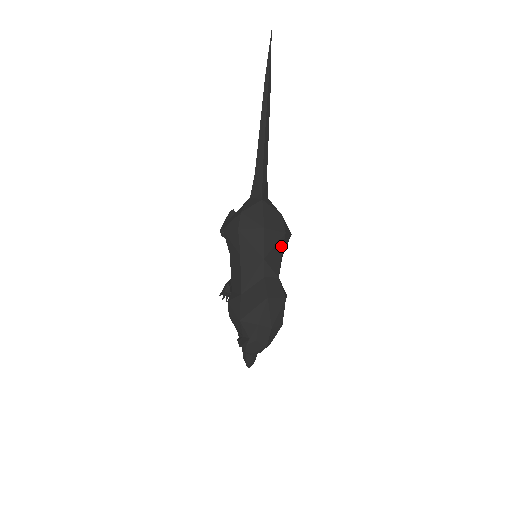
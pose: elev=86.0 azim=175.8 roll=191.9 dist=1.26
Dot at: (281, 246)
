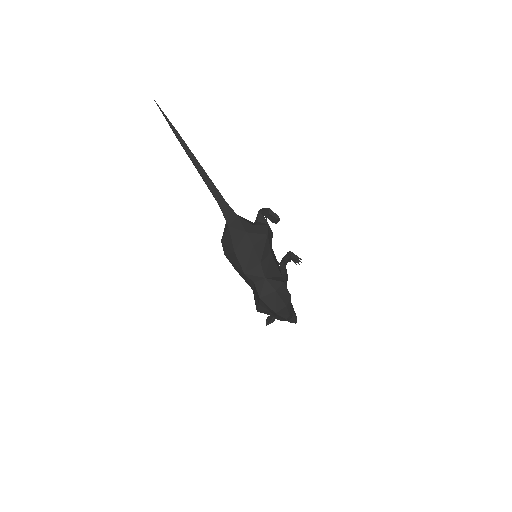
Dot at: (255, 256)
